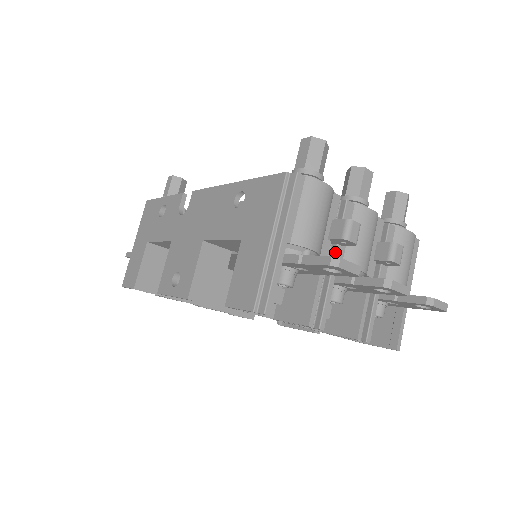
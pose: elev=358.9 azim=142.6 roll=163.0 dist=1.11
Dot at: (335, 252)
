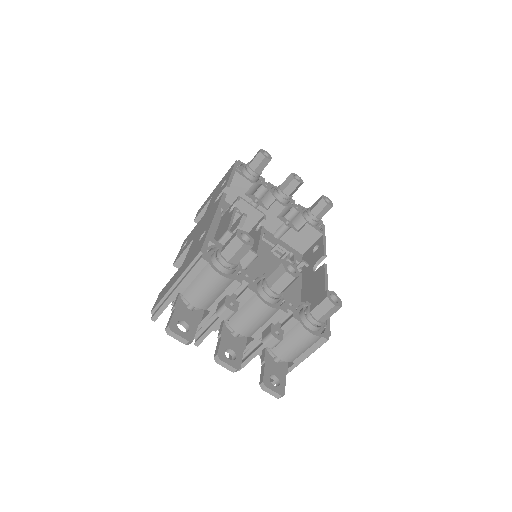
Dot at: occluded
